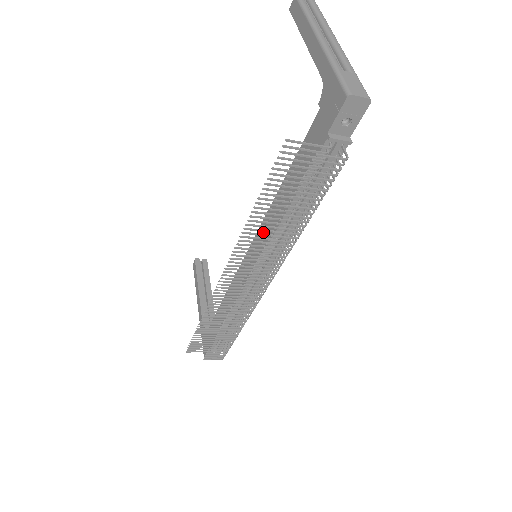
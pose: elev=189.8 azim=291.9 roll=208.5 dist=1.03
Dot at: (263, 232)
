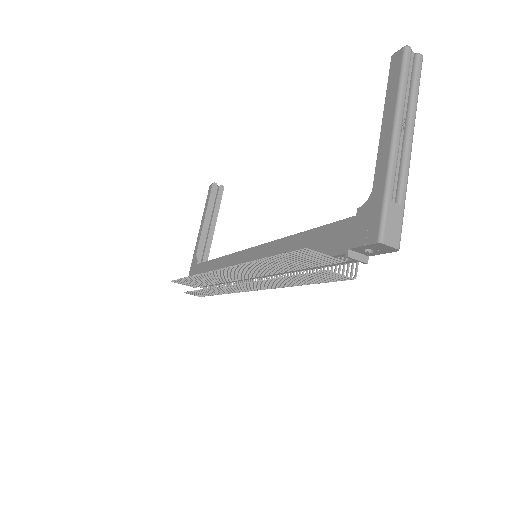
Dot at: (267, 252)
